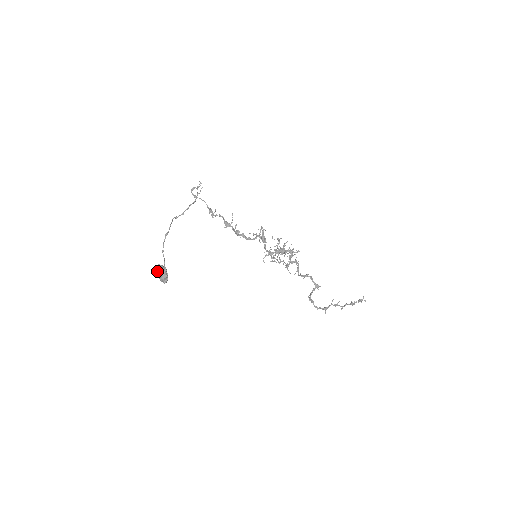
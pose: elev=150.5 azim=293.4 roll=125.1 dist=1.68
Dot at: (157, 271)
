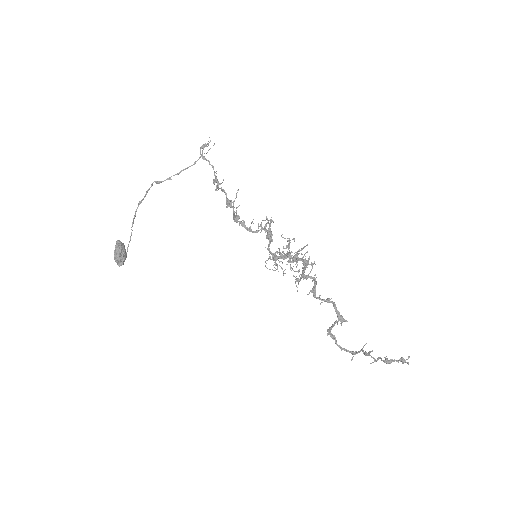
Dot at: occluded
